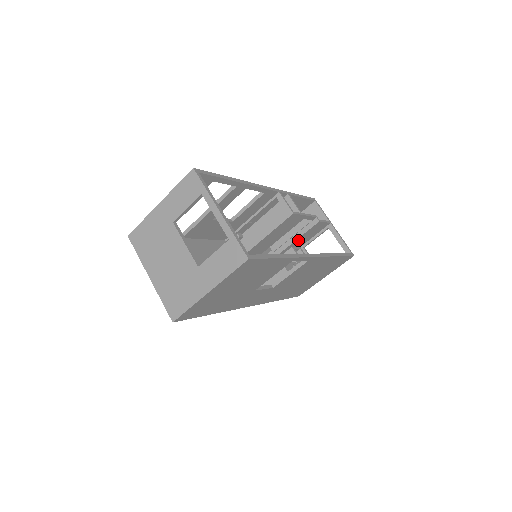
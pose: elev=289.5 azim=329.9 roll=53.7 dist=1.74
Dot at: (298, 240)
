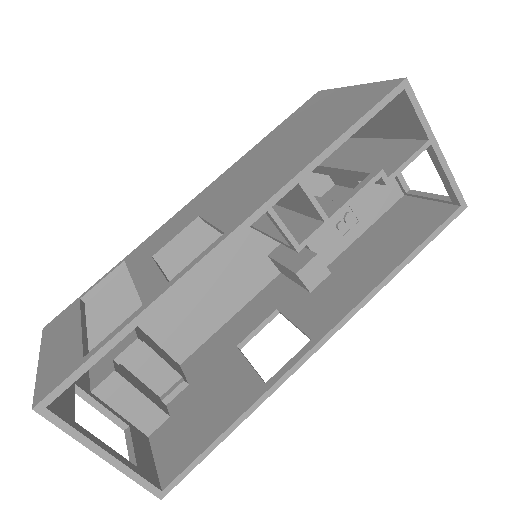
Dot at: occluded
